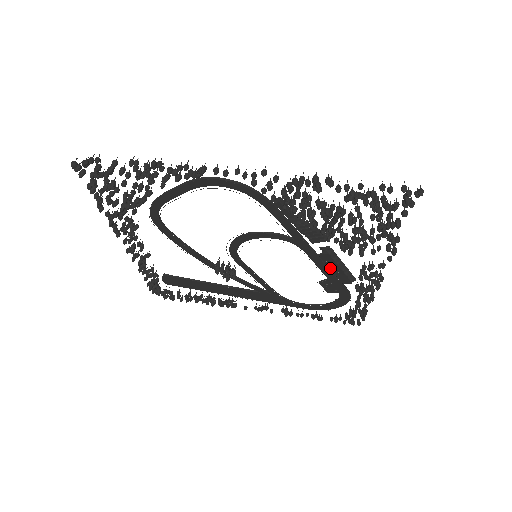
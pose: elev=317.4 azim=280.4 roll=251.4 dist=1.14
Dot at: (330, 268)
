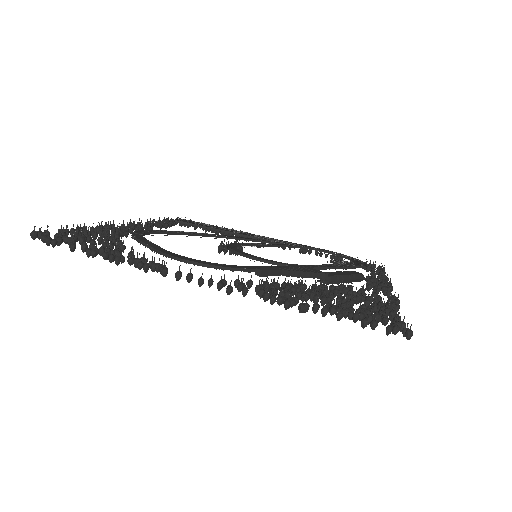
Dot at: occluded
